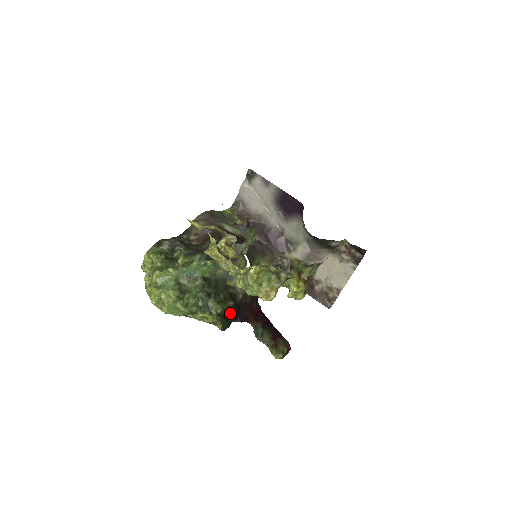
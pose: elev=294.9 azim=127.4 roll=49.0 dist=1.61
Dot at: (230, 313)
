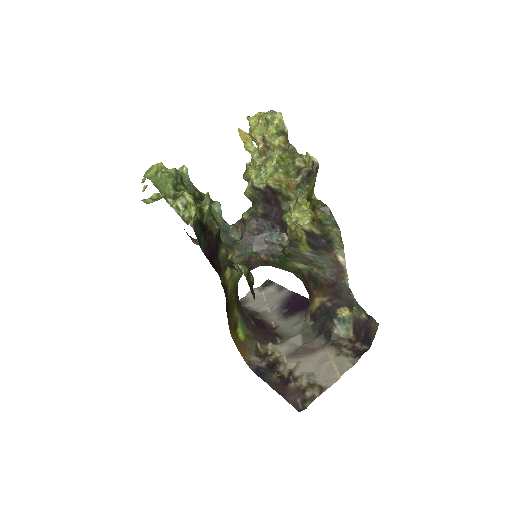
Dot at: (208, 234)
